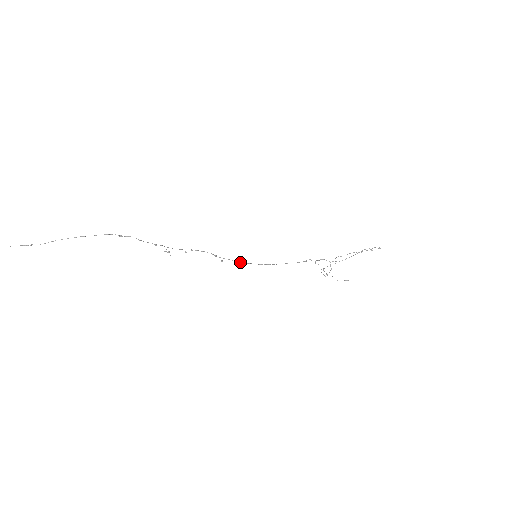
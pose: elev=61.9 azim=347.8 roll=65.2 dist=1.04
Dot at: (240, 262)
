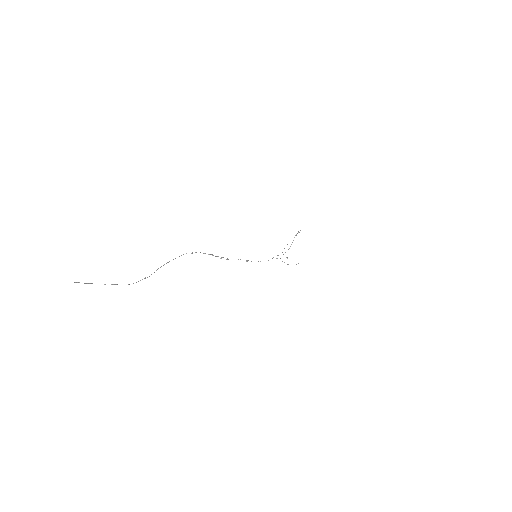
Dot at: occluded
